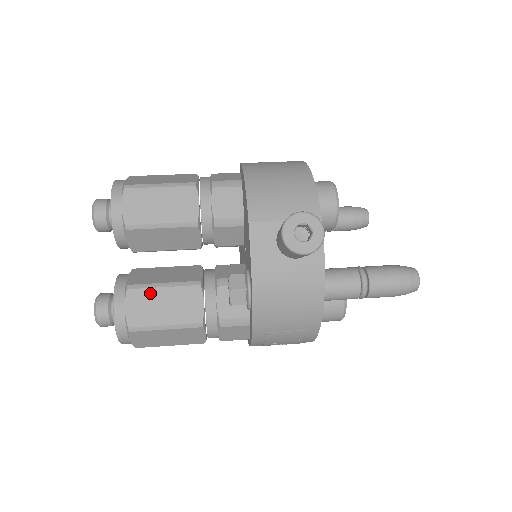
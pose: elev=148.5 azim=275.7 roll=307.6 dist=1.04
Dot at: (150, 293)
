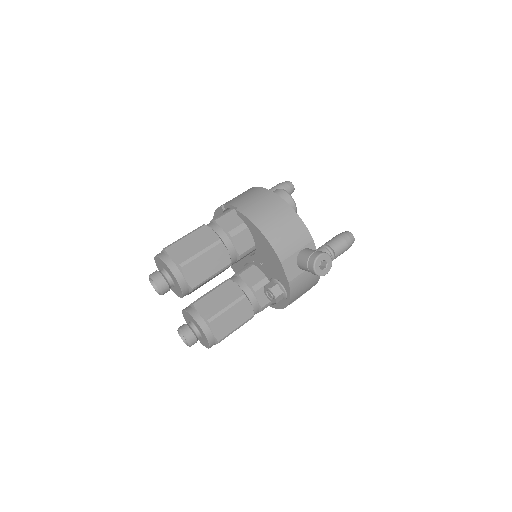
Dot at: (222, 317)
